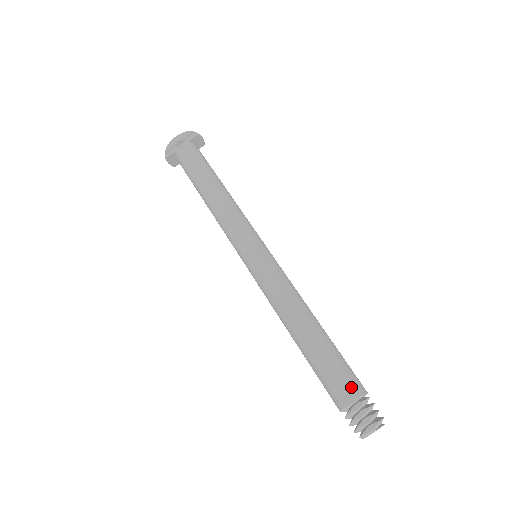
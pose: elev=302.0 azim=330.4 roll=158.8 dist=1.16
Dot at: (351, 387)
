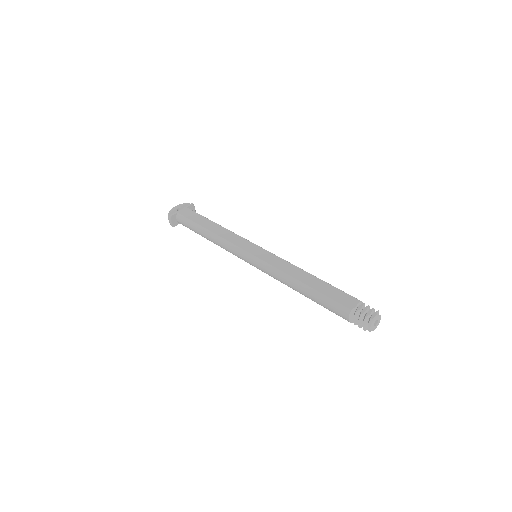
Dot at: (352, 299)
